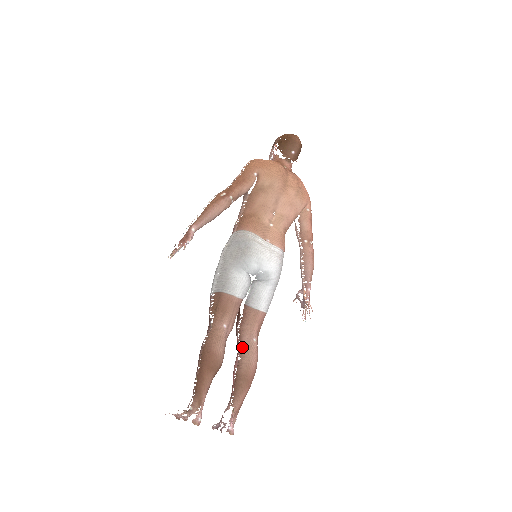
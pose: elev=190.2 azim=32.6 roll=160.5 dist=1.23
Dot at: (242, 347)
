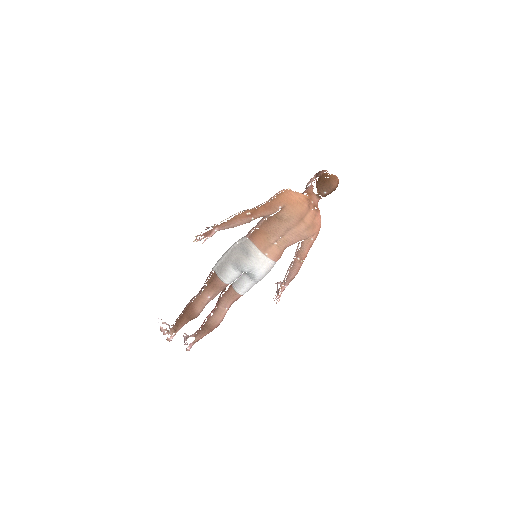
Dot at: (216, 309)
